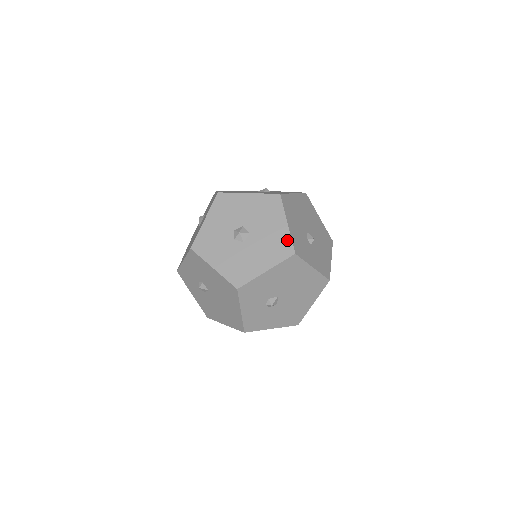
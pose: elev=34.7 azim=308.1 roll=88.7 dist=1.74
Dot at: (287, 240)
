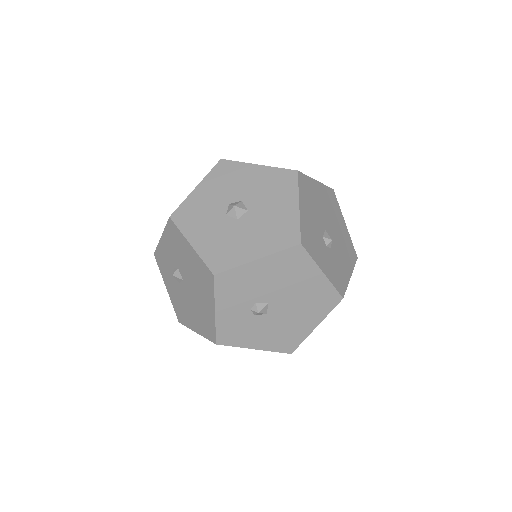
Dot at: (294, 225)
